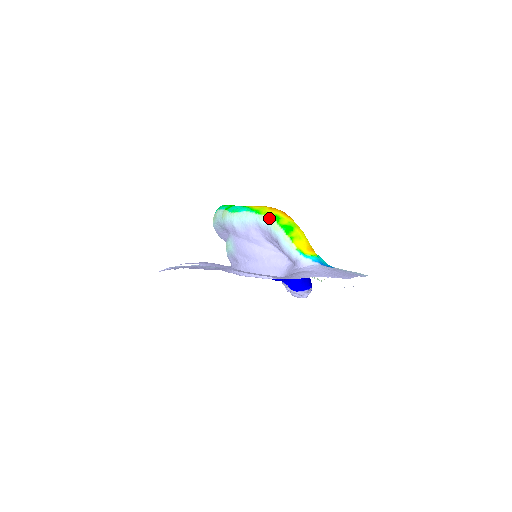
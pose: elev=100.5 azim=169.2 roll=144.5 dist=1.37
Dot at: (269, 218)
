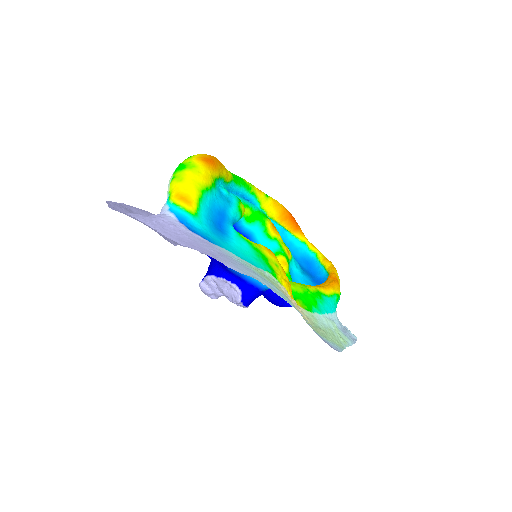
Dot at: occluded
